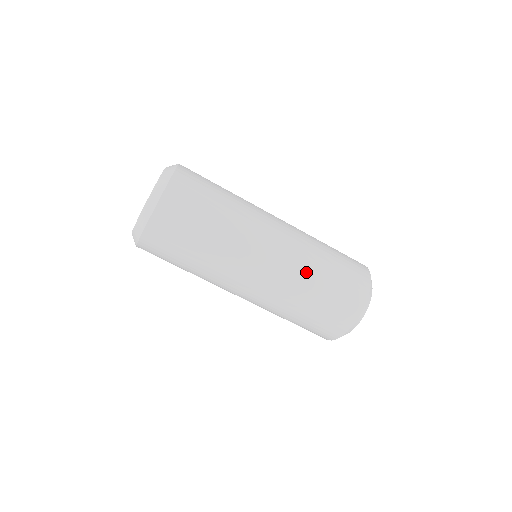
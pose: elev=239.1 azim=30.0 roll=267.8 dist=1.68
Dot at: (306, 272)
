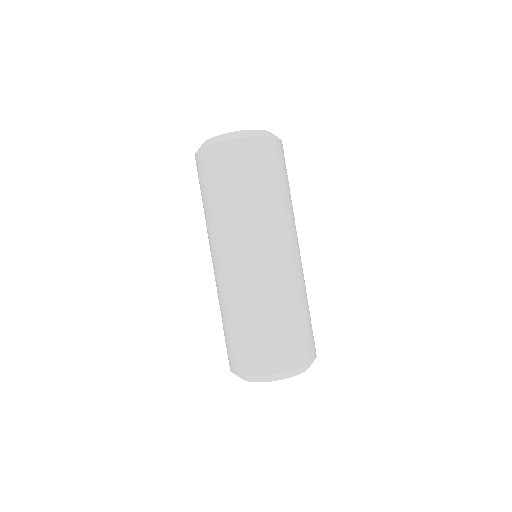
Dot at: (292, 294)
